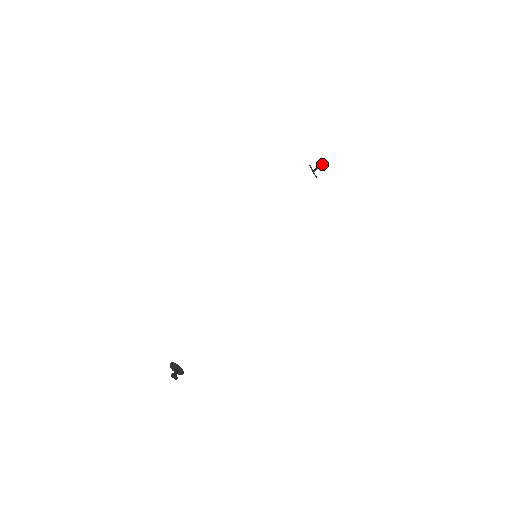
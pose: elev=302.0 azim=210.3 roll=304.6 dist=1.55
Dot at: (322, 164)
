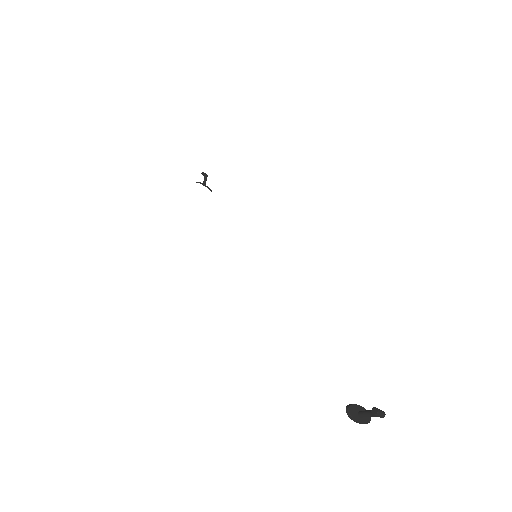
Dot at: (206, 174)
